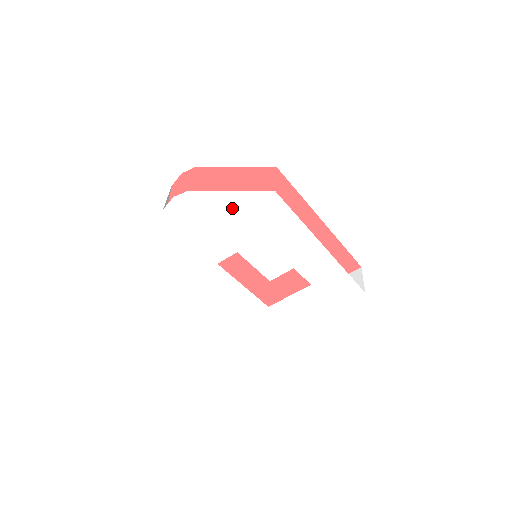
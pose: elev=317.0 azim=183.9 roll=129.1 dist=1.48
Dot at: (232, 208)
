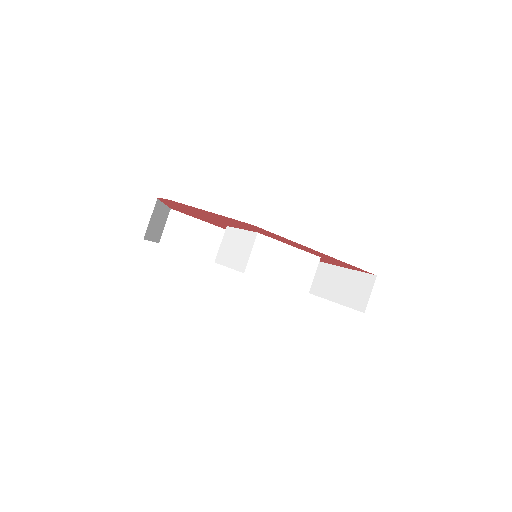
Dot at: occluded
